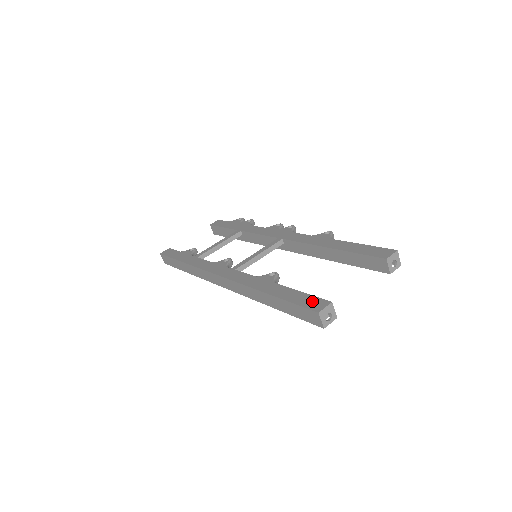
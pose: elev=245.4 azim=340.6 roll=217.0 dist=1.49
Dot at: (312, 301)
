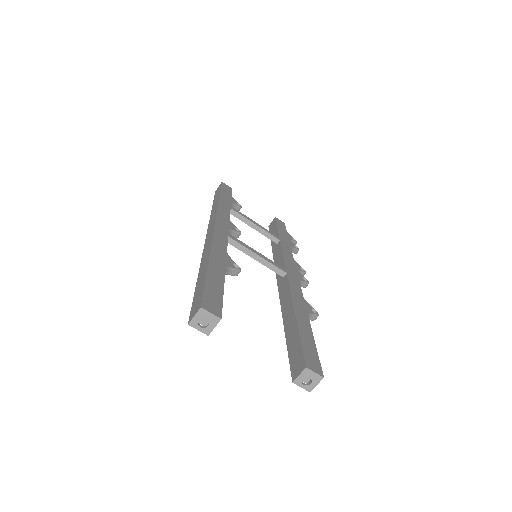
Dot at: (215, 300)
